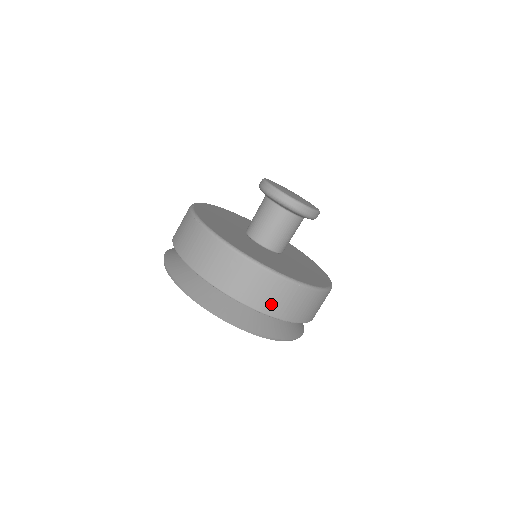
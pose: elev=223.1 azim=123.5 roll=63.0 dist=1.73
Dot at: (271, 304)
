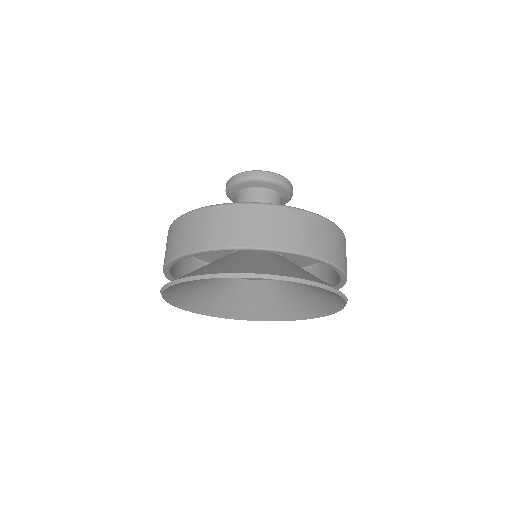
Dot at: (267, 235)
